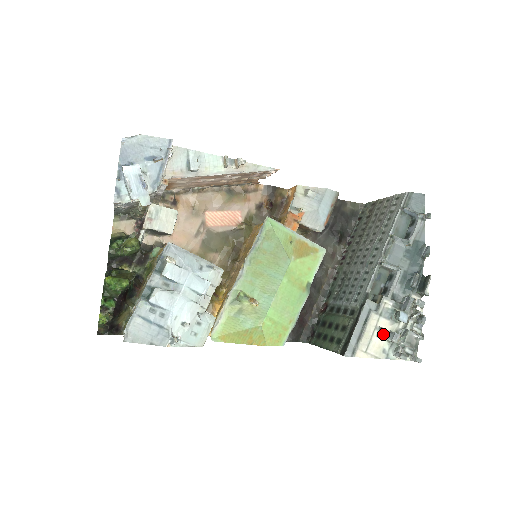
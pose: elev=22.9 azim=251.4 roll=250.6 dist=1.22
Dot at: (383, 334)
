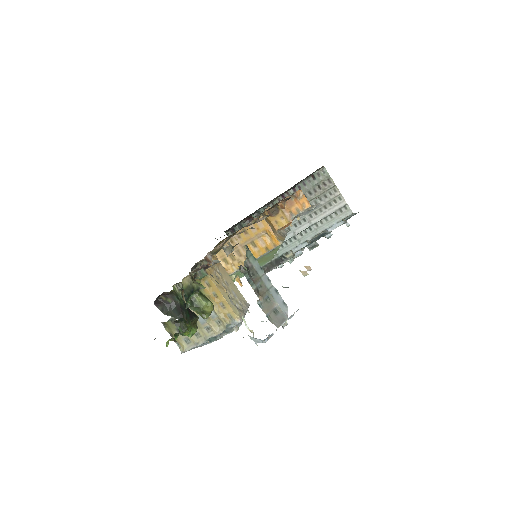
Dot at: occluded
